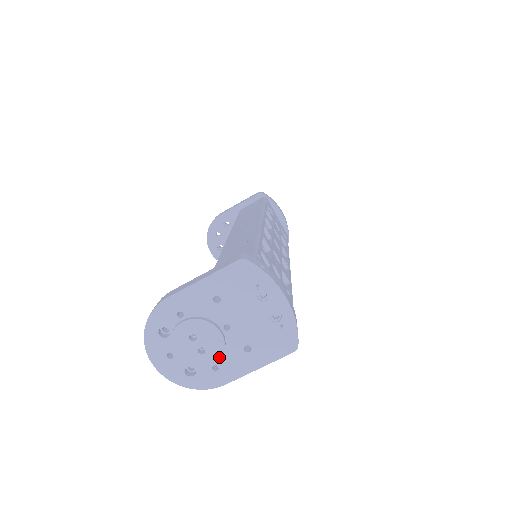
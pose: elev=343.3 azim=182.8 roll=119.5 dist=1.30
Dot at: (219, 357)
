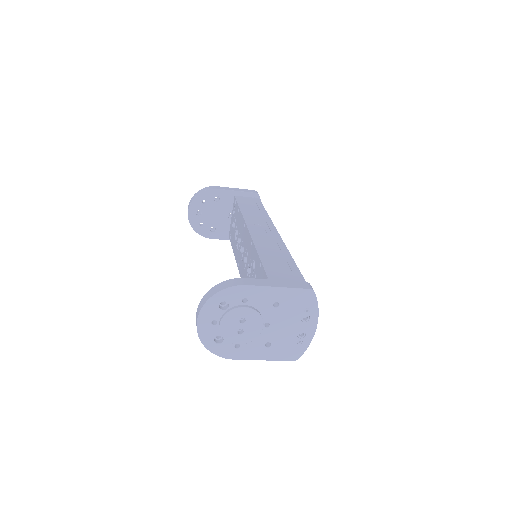
Dot at: (248, 341)
